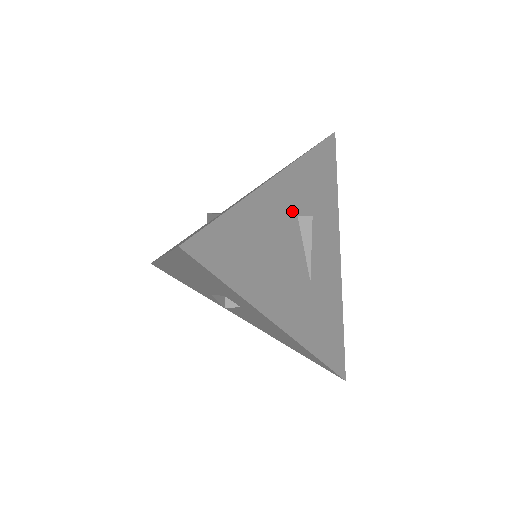
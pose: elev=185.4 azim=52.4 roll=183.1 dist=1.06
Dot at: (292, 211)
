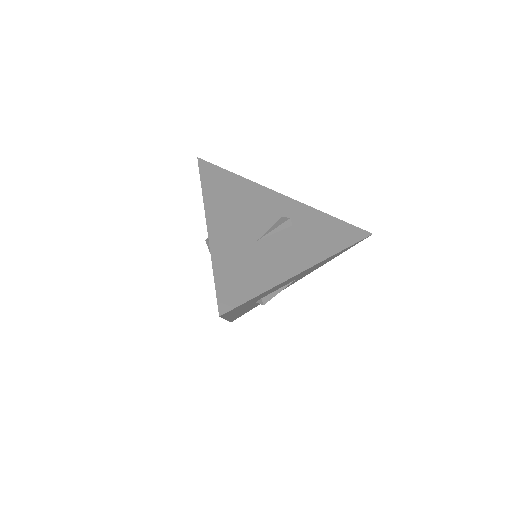
Dot at: (280, 212)
